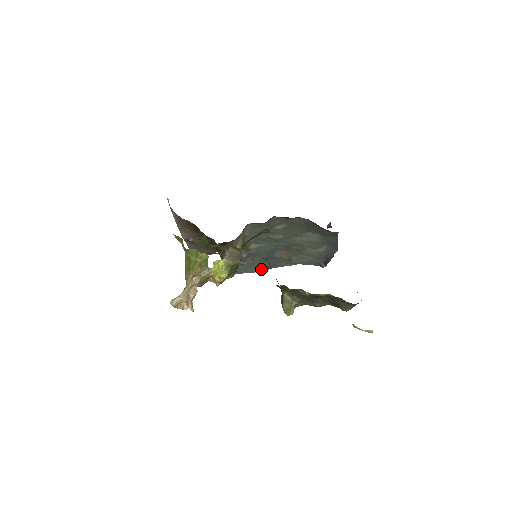
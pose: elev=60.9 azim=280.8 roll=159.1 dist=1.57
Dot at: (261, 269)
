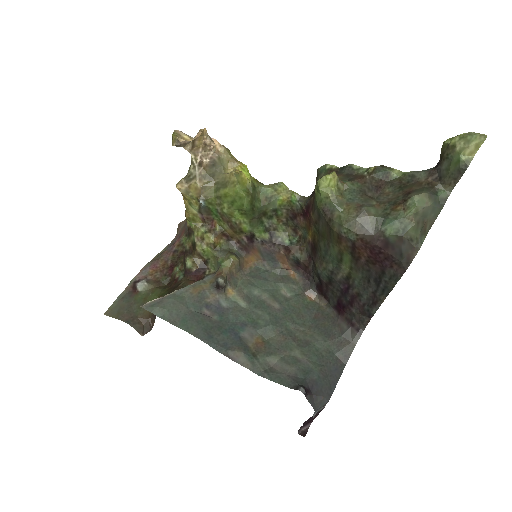
Dot at: (204, 337)
